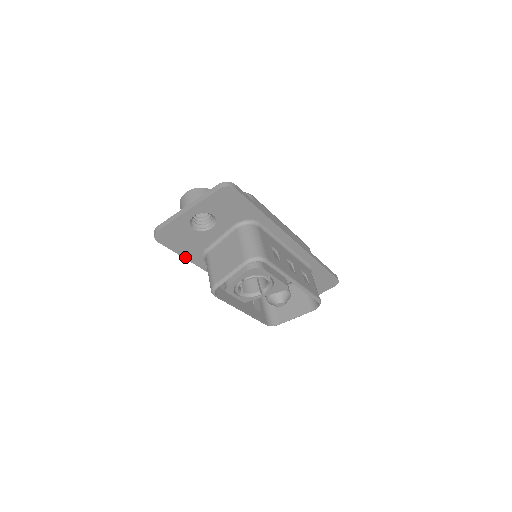
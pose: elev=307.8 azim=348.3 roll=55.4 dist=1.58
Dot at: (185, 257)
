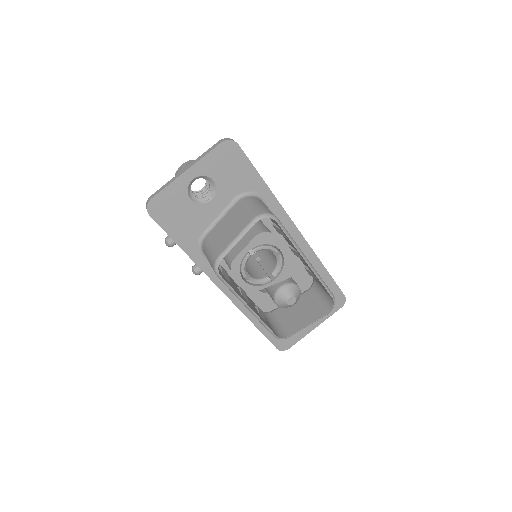
Dot at: (179, 244)
